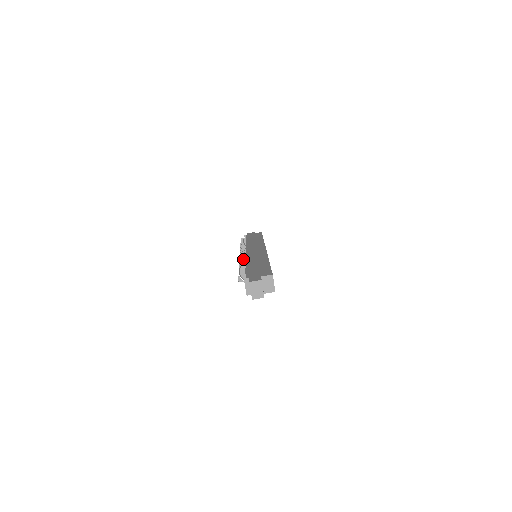
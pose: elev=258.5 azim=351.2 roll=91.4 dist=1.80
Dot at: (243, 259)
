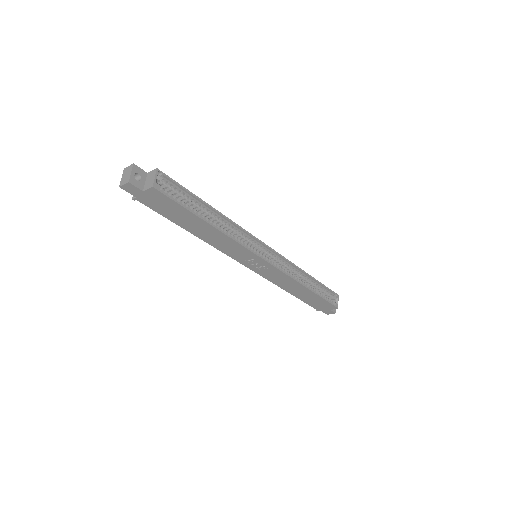
Dot at: occluded
